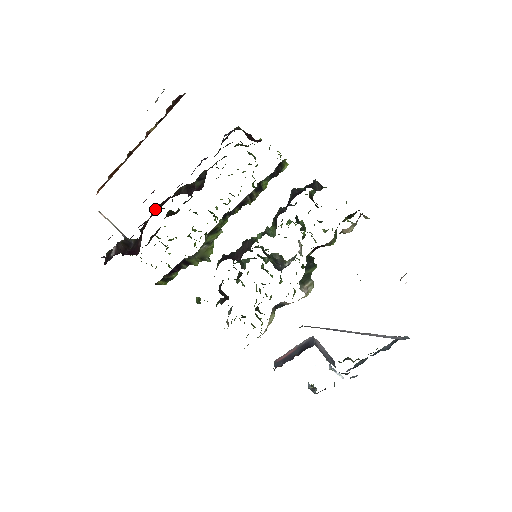
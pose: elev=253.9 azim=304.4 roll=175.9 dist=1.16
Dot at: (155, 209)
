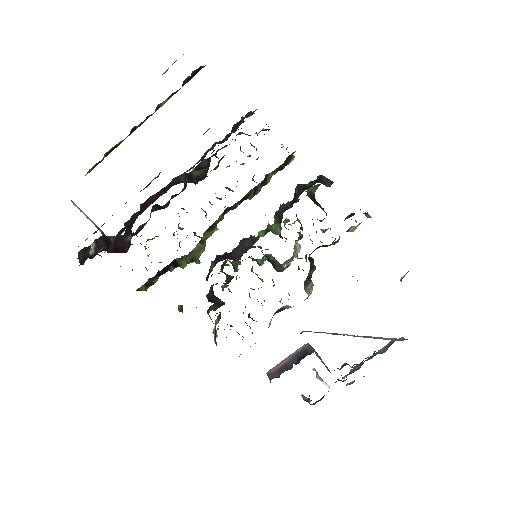
Dot at: (150, 199)
